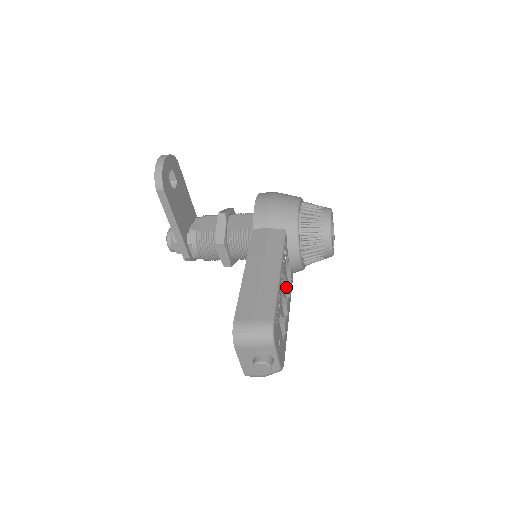
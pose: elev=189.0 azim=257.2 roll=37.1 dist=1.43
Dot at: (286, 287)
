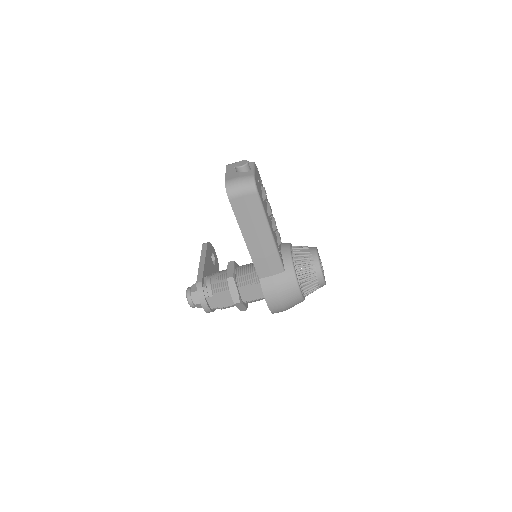
Dot at: (273, 218)
